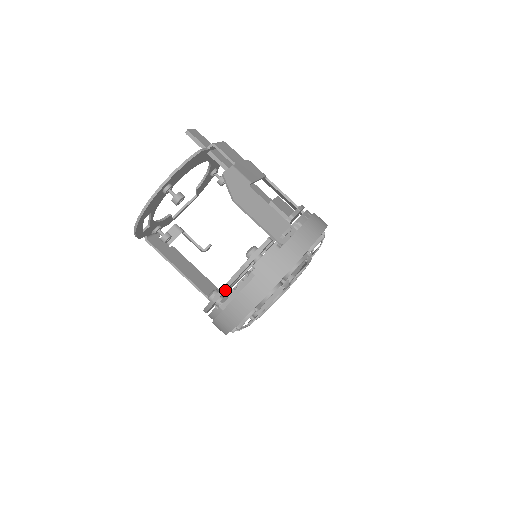
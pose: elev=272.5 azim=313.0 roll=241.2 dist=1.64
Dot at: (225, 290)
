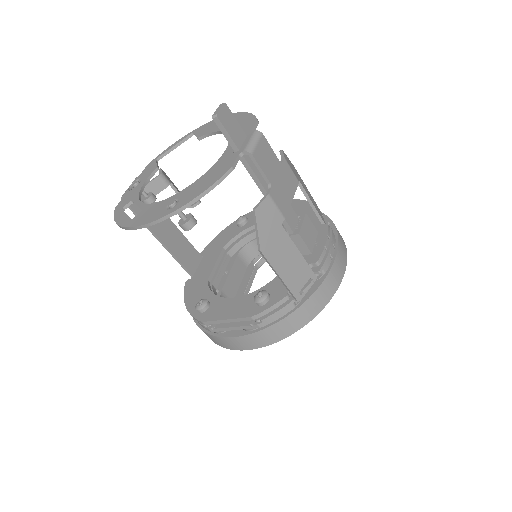
Dot at: occluded
